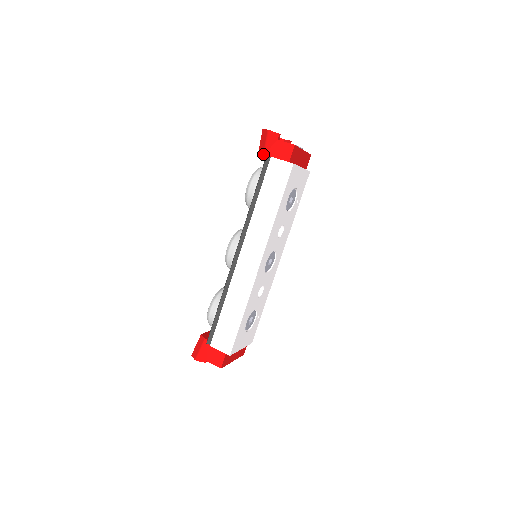
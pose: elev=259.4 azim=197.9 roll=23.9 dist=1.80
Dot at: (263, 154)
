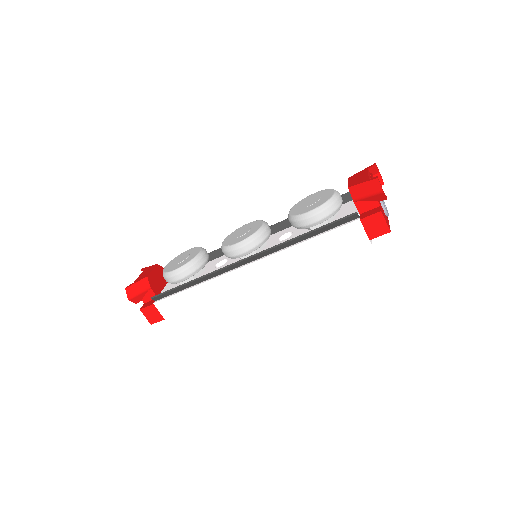
Dot at: (353, 199)
